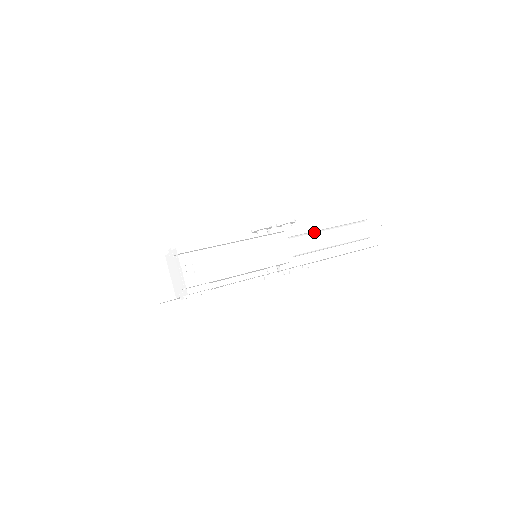
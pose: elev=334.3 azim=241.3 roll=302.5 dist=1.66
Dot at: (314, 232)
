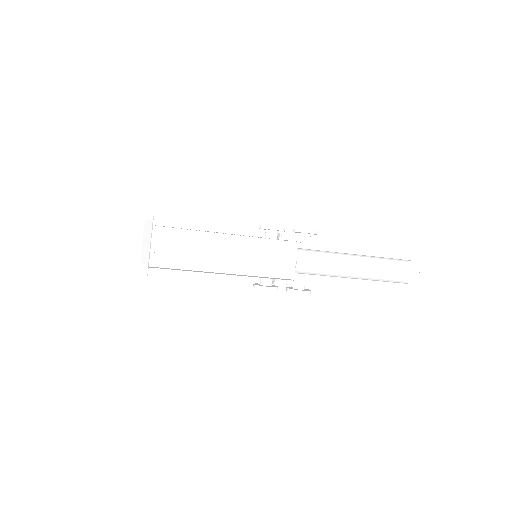
Dot at: (337, 253)
